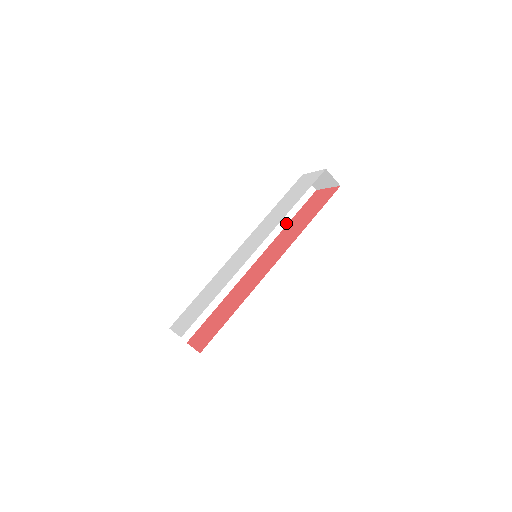
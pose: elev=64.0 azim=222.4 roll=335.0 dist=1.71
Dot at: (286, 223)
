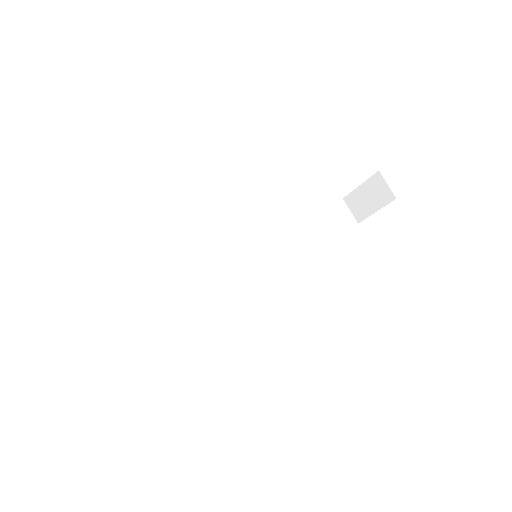
Dot at: (309, 247)
